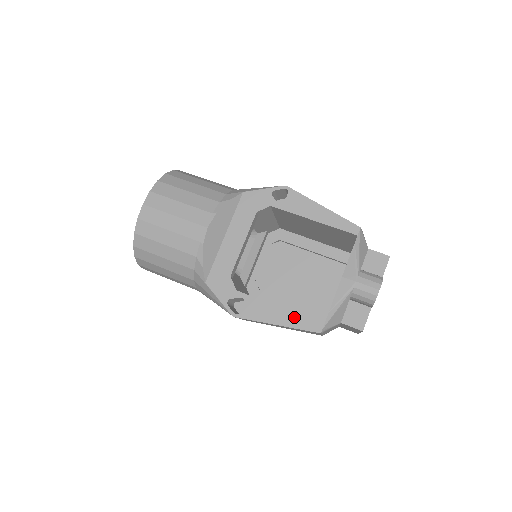
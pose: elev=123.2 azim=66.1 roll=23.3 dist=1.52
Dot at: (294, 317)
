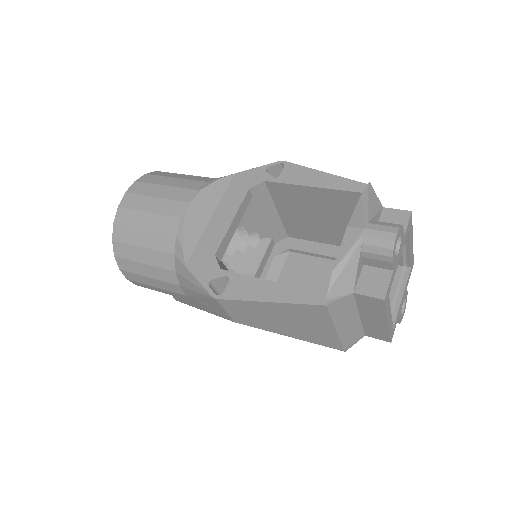
Dot at: (291, 290)
